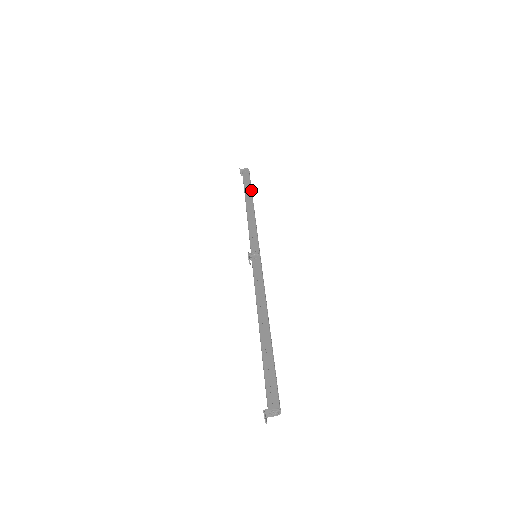
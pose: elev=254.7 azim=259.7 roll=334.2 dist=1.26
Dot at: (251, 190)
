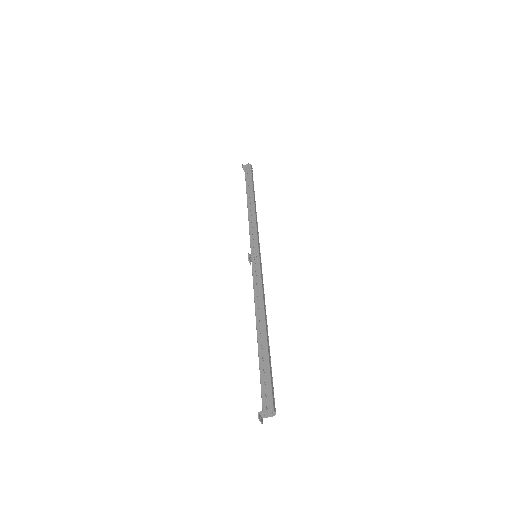
Dot at: (252, 187)
